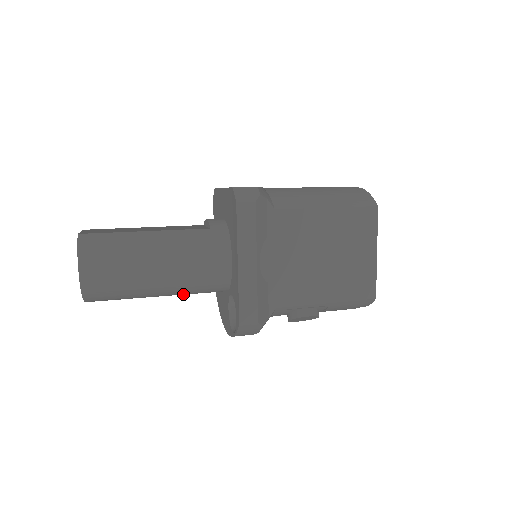
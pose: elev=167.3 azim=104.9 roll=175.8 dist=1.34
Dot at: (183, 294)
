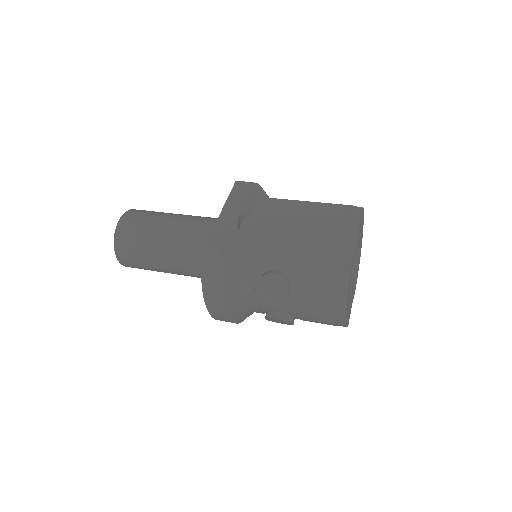
Dot at: (183, 262)
